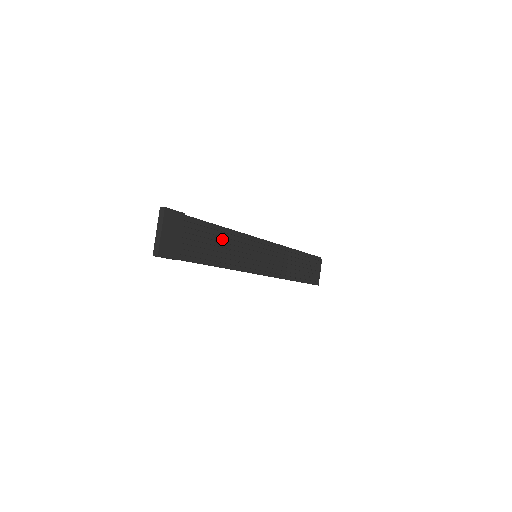
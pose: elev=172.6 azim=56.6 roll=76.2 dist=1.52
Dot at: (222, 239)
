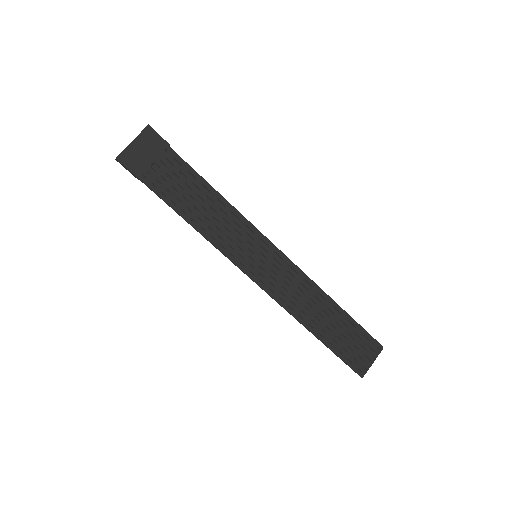
Dot at: (210, 202)
